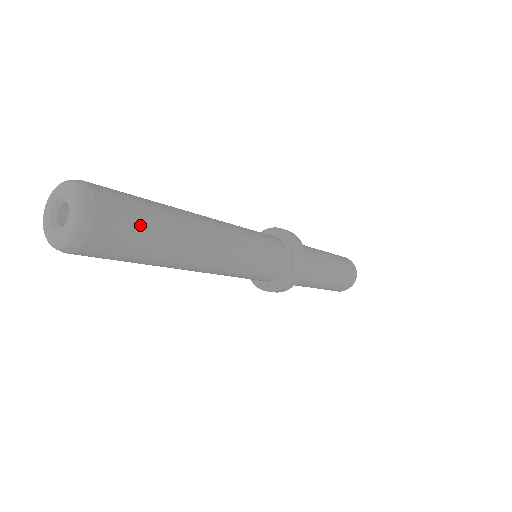
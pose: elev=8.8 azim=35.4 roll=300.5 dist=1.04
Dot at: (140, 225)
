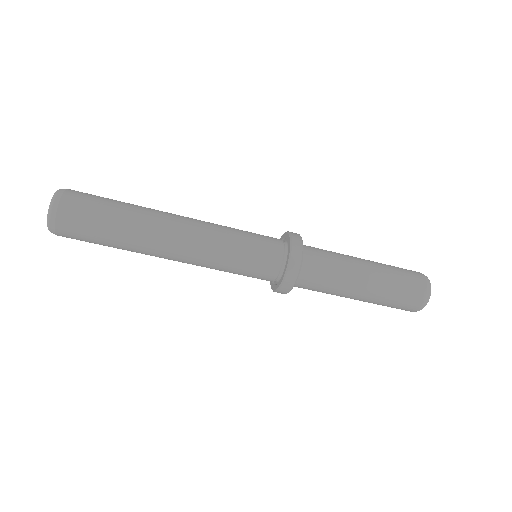
Dot at: (103, 198)
